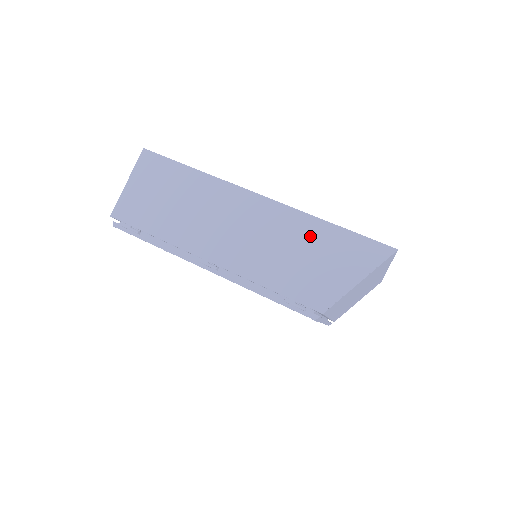
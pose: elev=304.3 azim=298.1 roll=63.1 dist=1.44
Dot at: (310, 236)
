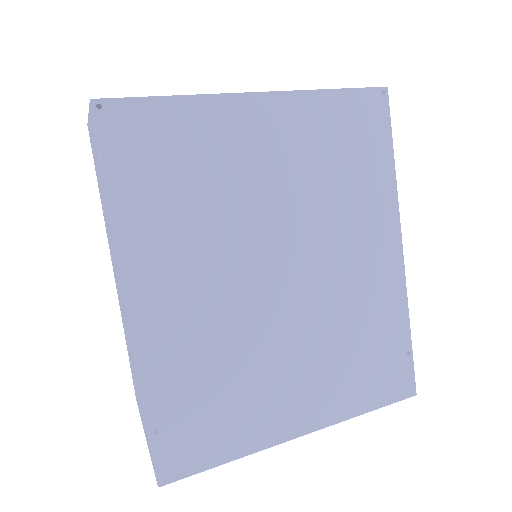
Dot at: (137, 380)
